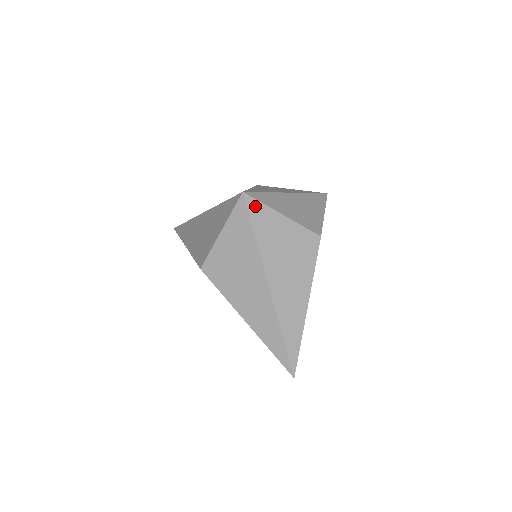
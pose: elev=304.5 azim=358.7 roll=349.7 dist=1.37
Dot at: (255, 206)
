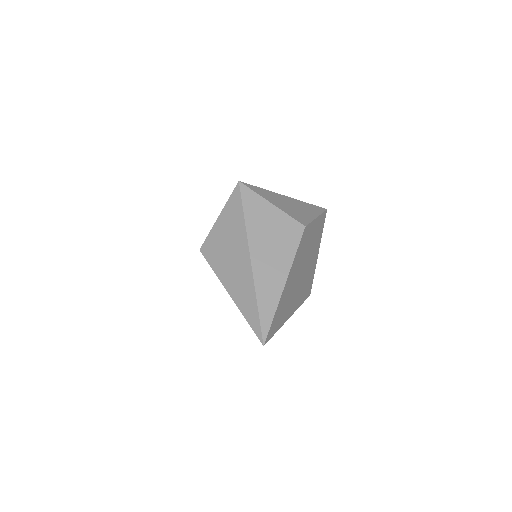
Dot at: (248, 193)
